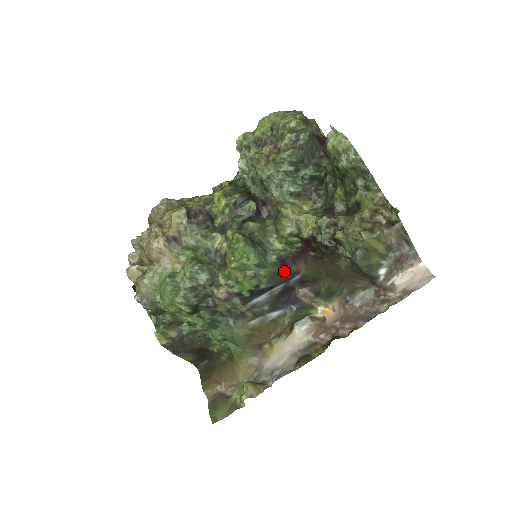
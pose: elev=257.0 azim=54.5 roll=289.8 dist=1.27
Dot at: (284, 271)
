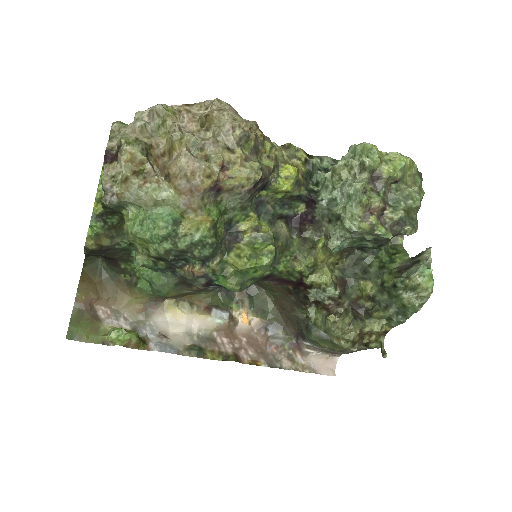
Dot at: (258, 281)
